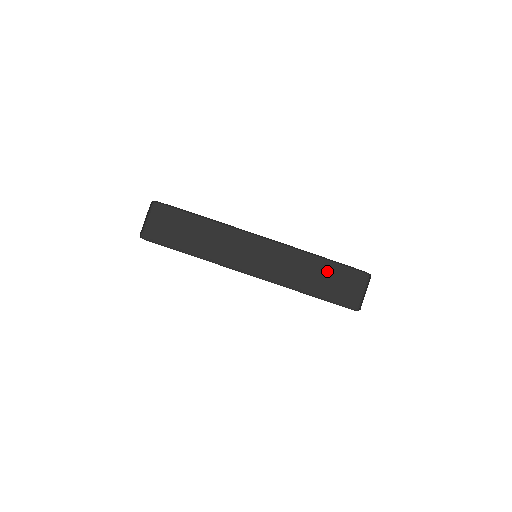
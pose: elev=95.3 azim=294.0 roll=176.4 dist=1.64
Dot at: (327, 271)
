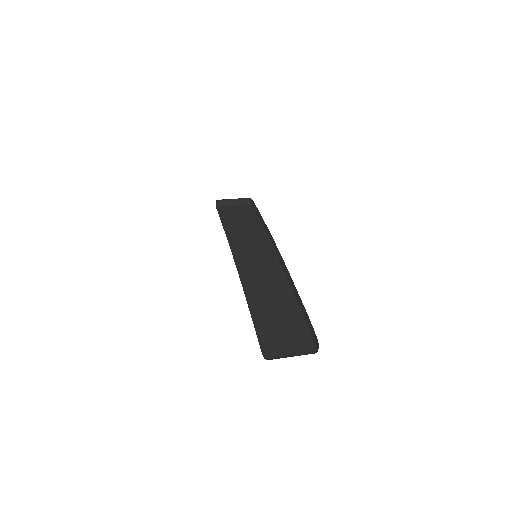
Dot at: (287, 313)
